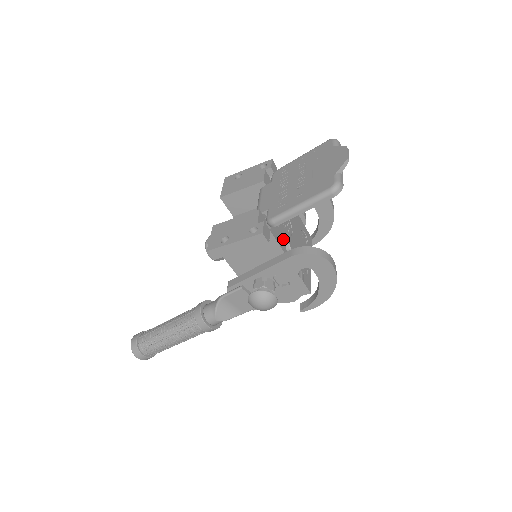
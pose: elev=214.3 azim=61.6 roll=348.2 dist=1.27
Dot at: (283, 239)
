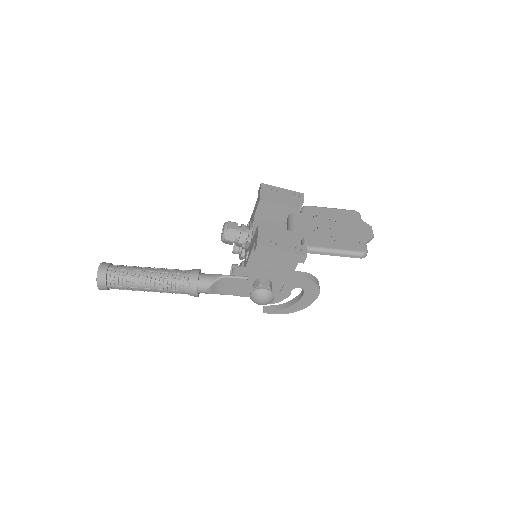
Dot at: occluded
